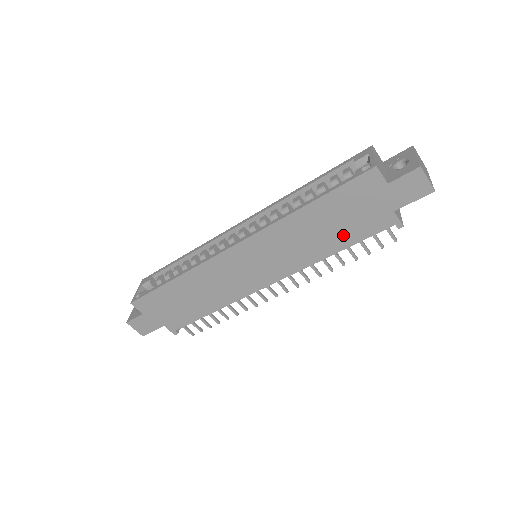
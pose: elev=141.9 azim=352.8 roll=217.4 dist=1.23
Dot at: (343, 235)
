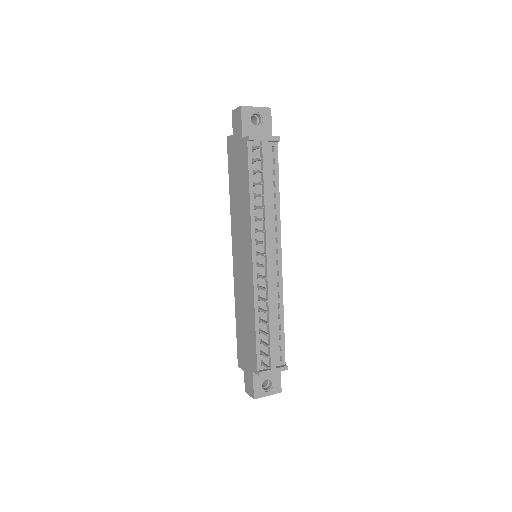
Dot at: (244, 180)
